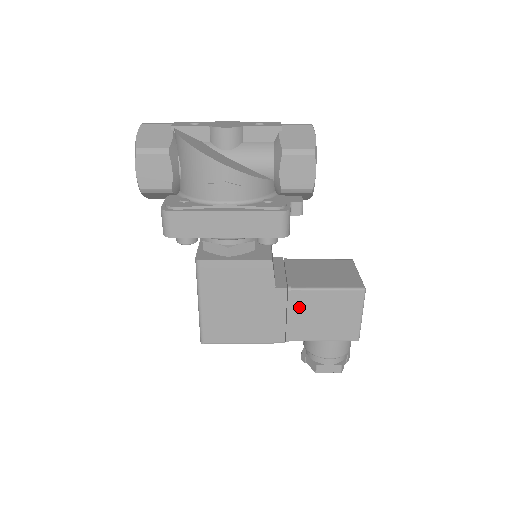
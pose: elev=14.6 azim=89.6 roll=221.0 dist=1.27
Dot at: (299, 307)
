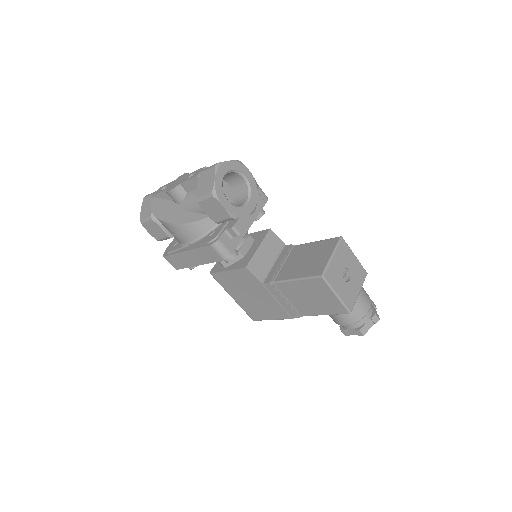
Dot at: (288, 294)
